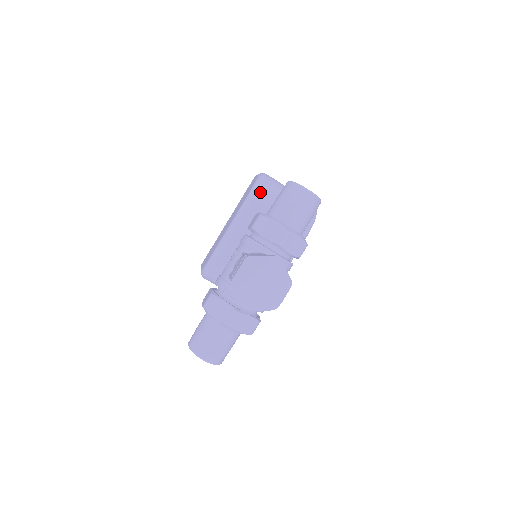
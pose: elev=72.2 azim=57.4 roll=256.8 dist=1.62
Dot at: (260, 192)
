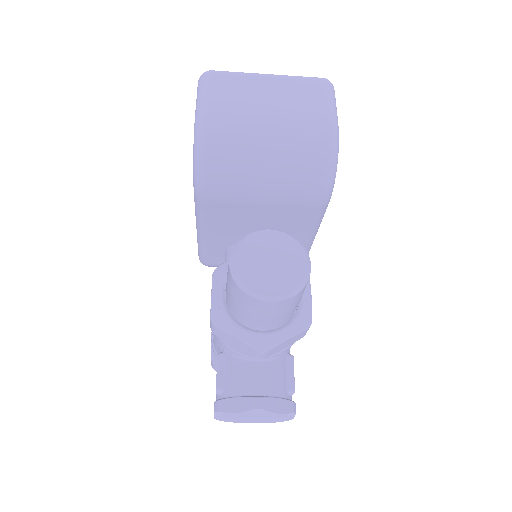
Dot at: (209, 187)
